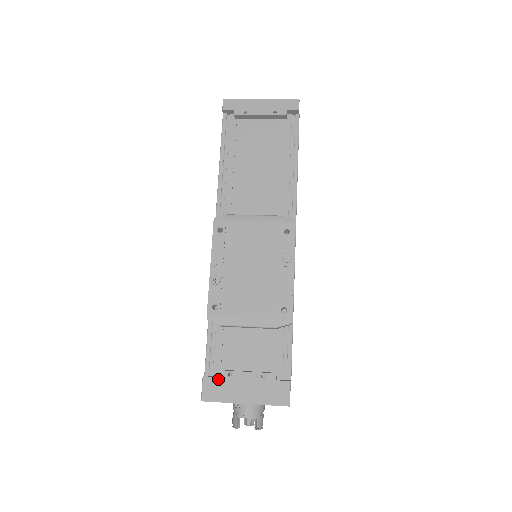
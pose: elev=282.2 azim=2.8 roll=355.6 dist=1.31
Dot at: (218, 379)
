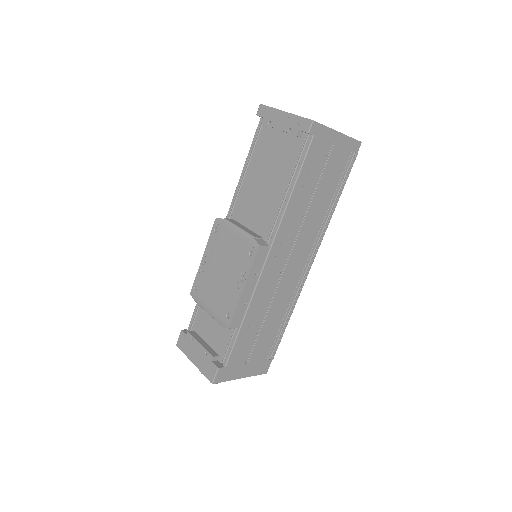
Dot at: (186, 337)
